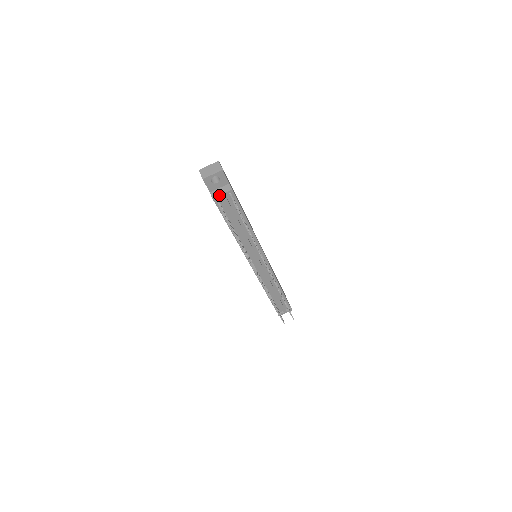
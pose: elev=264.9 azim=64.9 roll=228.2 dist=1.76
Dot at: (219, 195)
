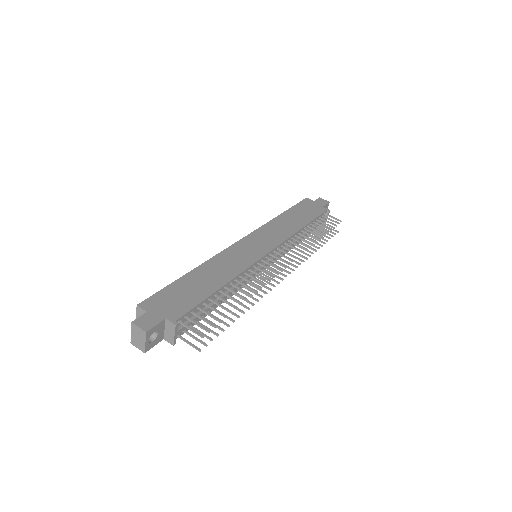
Dot at: (173, 339)
